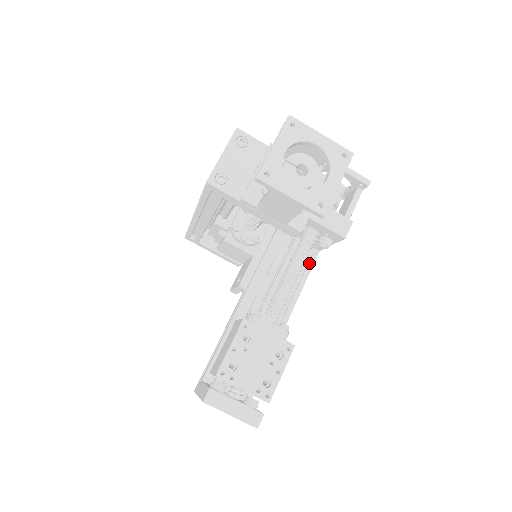
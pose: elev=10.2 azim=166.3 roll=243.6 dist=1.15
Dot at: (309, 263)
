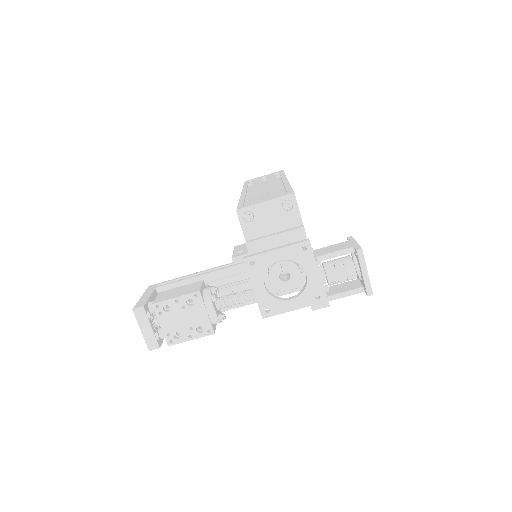
Dot at: occluded
